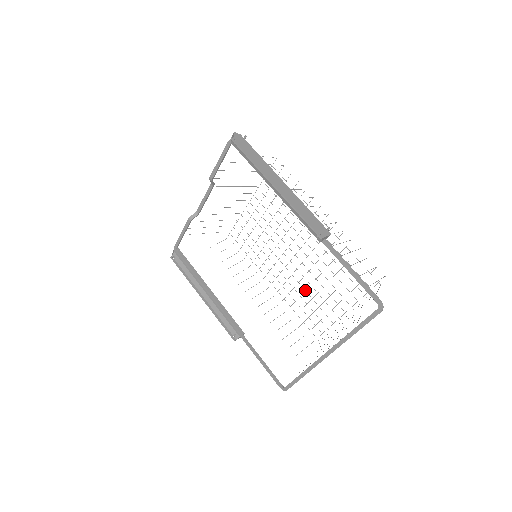
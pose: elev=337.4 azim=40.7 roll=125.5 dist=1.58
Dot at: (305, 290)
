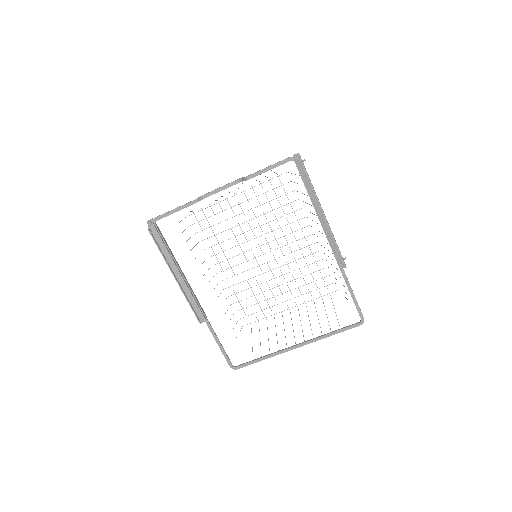
Dot at: occluded
